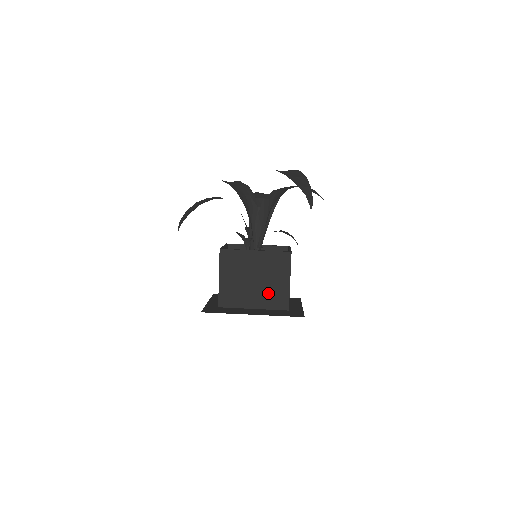
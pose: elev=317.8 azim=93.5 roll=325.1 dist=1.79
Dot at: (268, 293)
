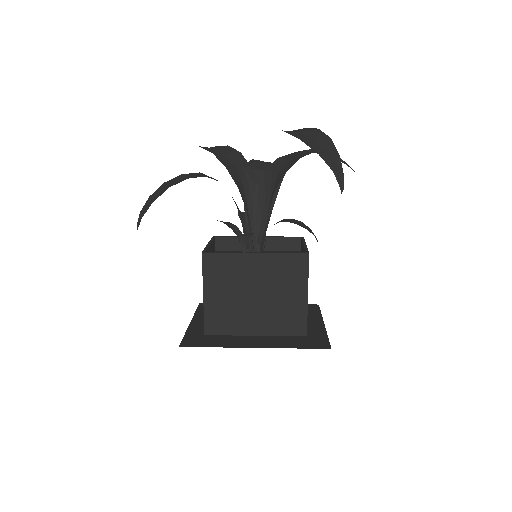
Dot at: (276, 313)
